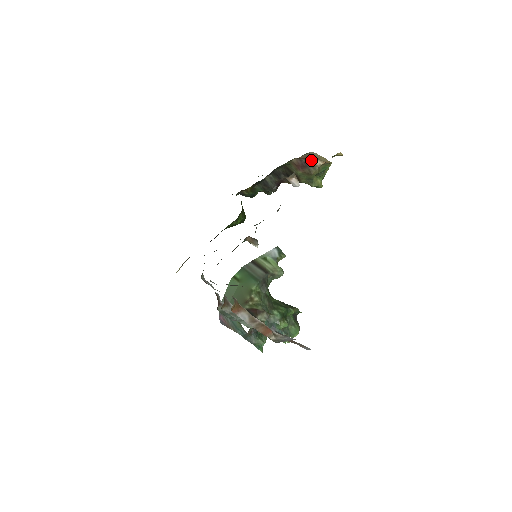
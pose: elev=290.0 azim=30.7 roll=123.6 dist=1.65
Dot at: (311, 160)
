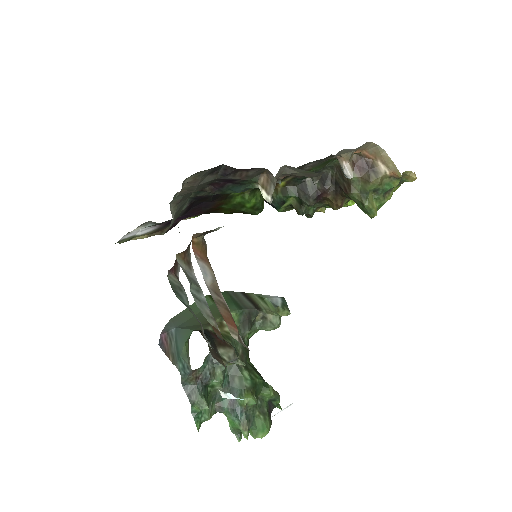
Dot at: (375, 163)
